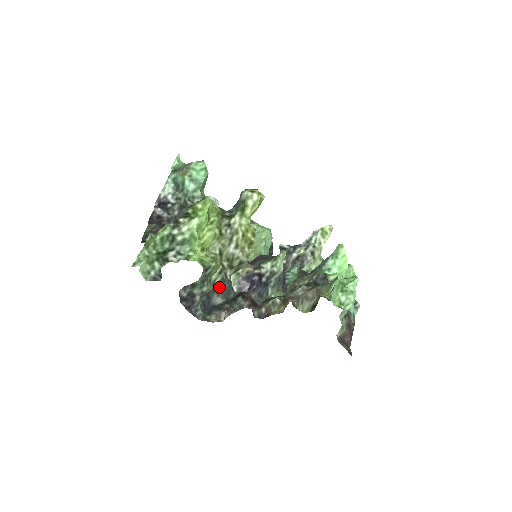
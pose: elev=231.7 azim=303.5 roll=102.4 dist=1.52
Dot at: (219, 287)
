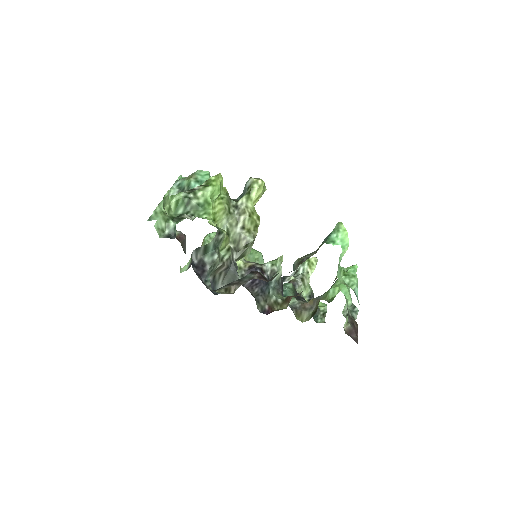
Dot at: (226, 268)
